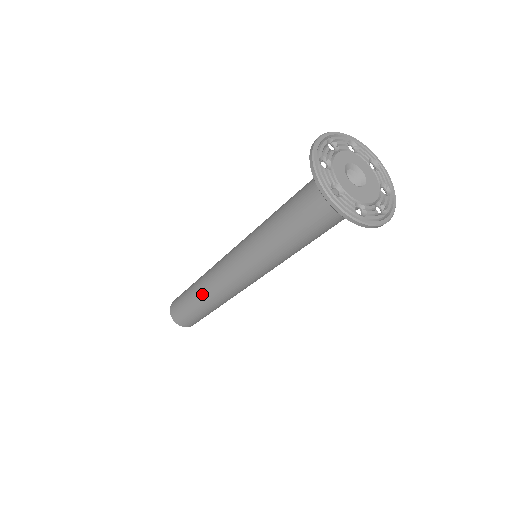
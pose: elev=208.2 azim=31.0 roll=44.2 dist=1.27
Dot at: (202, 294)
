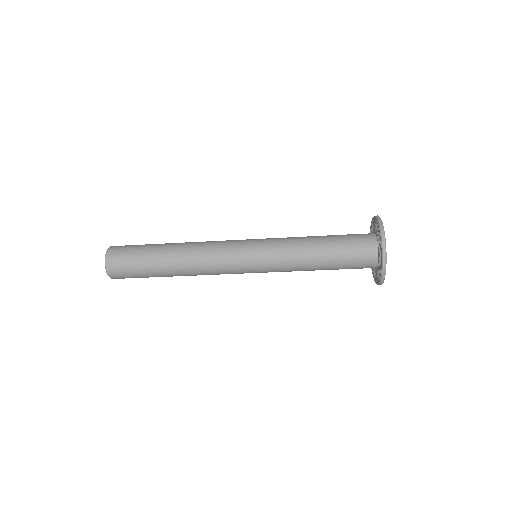
Dot at: (182, 274)
